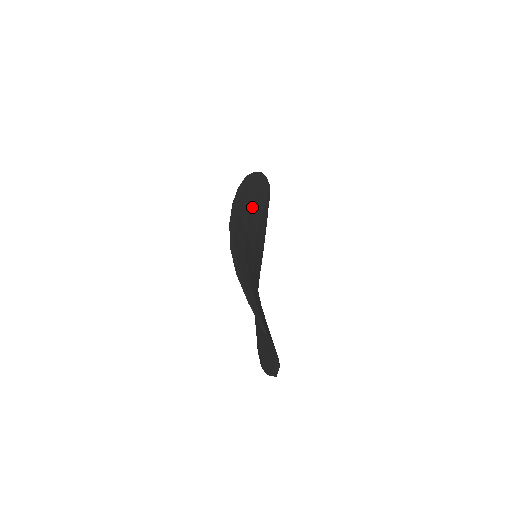
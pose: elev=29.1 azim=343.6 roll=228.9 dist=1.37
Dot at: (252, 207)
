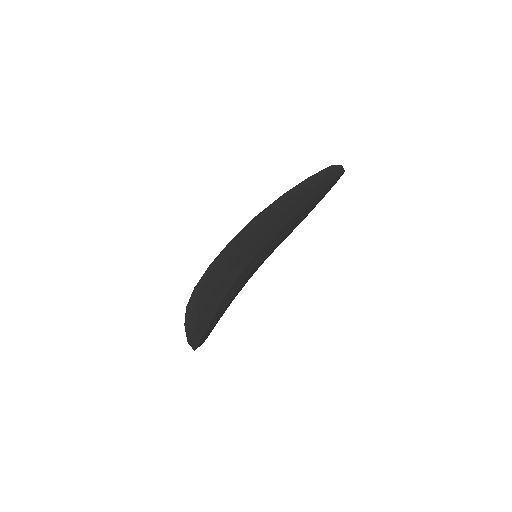
Dot at: (277, 218)
